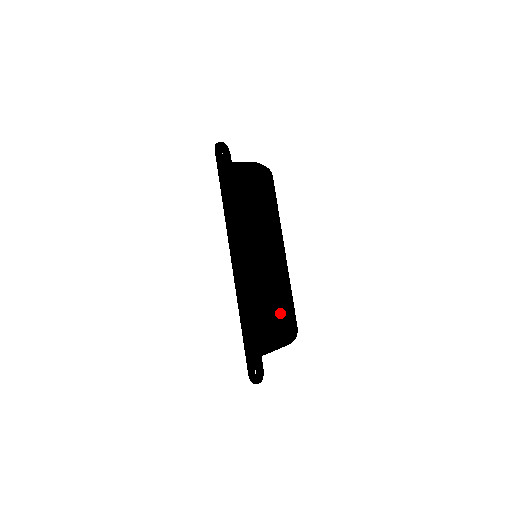
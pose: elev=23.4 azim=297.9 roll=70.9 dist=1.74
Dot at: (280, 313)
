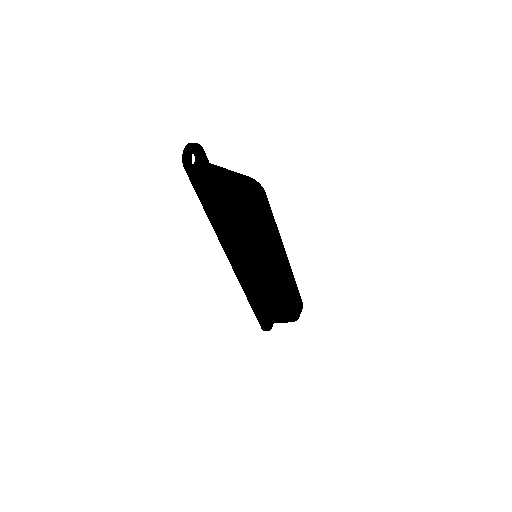
Dot at: occluded
